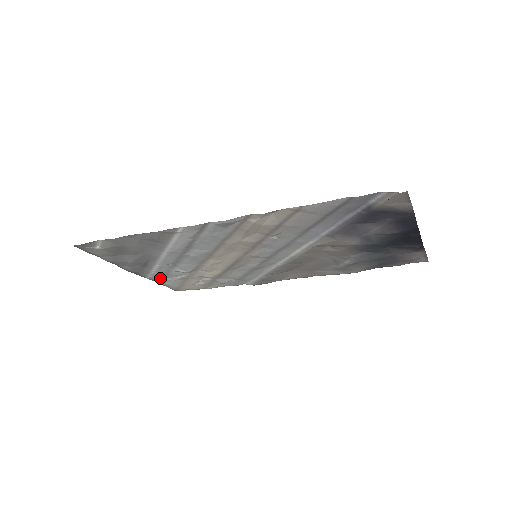
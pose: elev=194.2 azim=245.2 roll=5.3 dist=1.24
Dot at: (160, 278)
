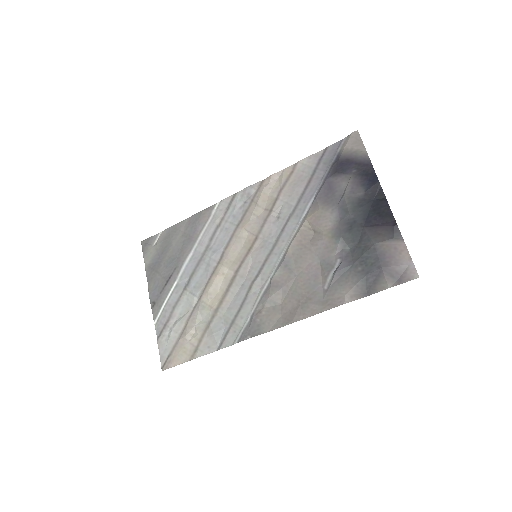
Dot at: (165, 322)
